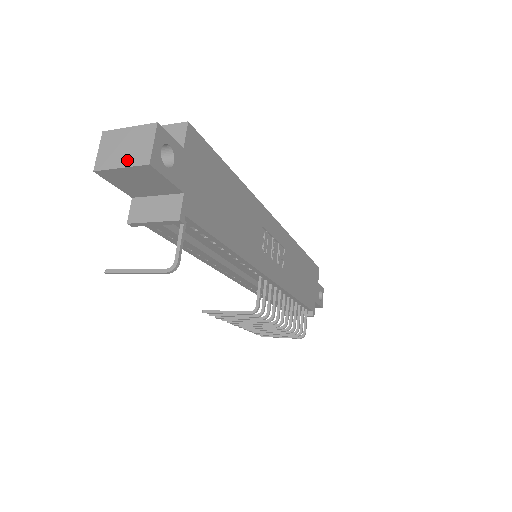
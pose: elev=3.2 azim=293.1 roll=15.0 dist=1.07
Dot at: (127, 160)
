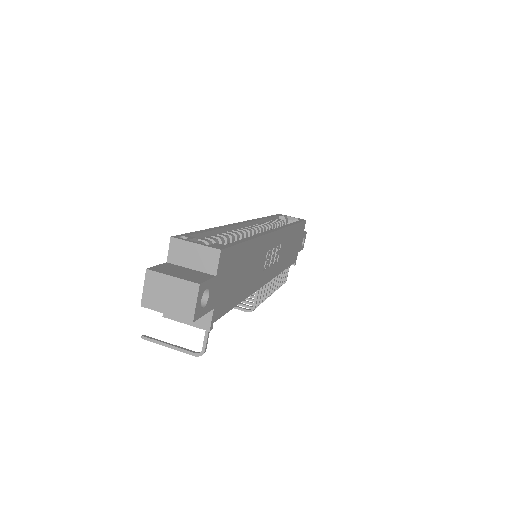
Dot at: (172, 309)
